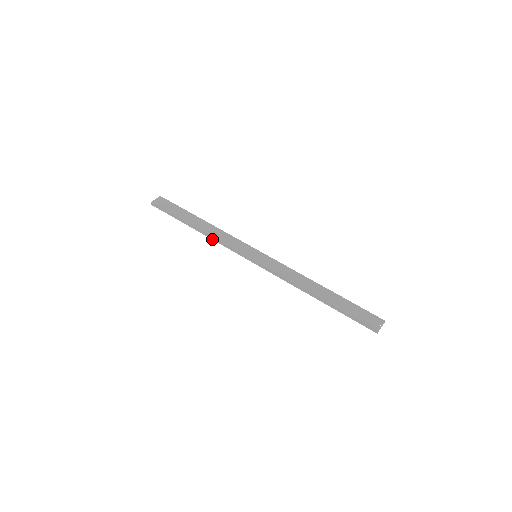
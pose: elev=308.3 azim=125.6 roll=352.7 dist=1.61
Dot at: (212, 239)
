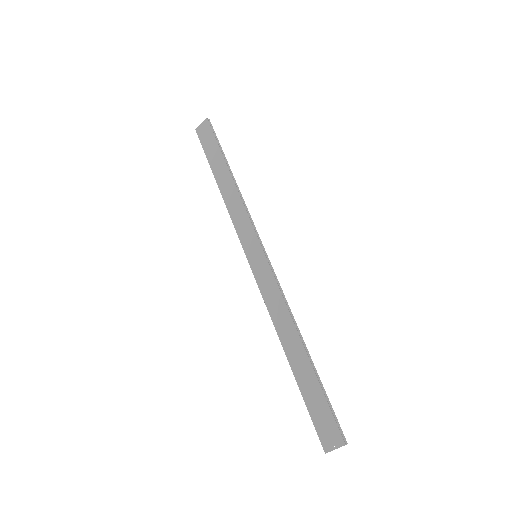
Dot at: (228, 208)
